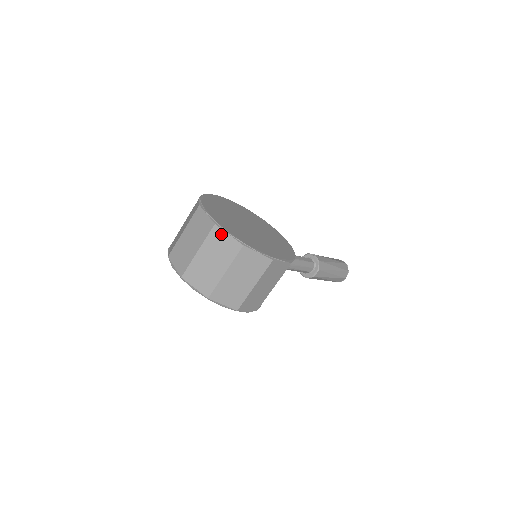
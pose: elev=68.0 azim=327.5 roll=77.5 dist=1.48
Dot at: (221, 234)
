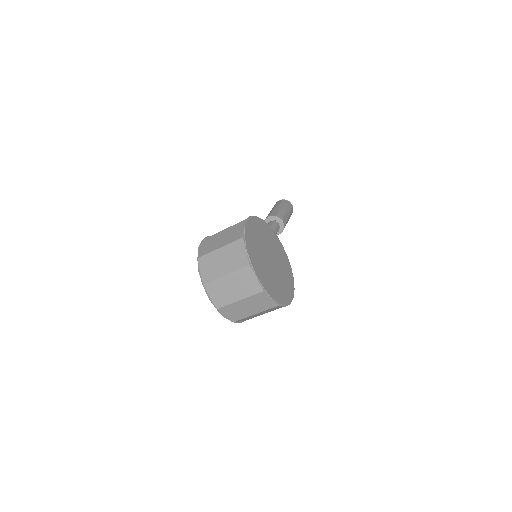
Dot at: (265, 297)
